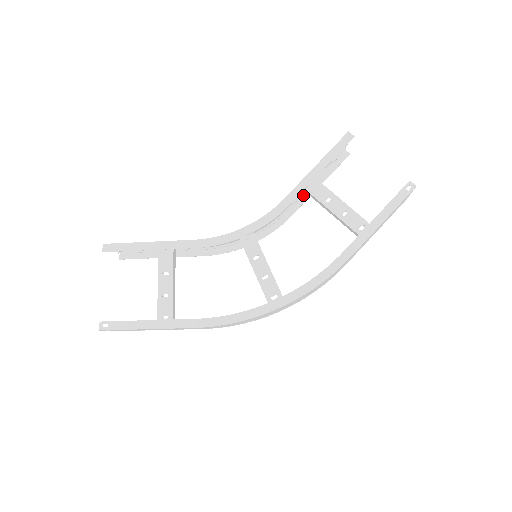
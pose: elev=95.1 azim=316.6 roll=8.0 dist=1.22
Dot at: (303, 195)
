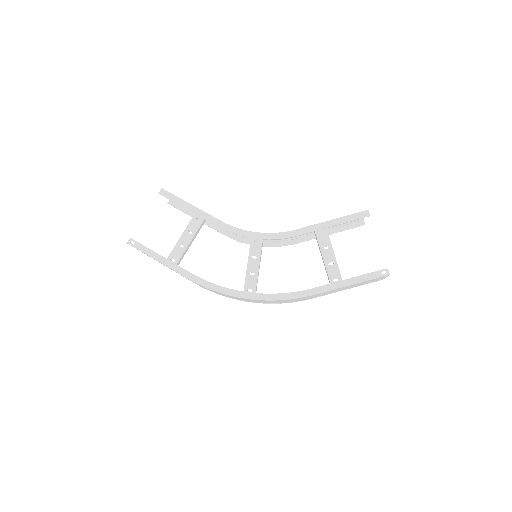
Dot at: occluded
